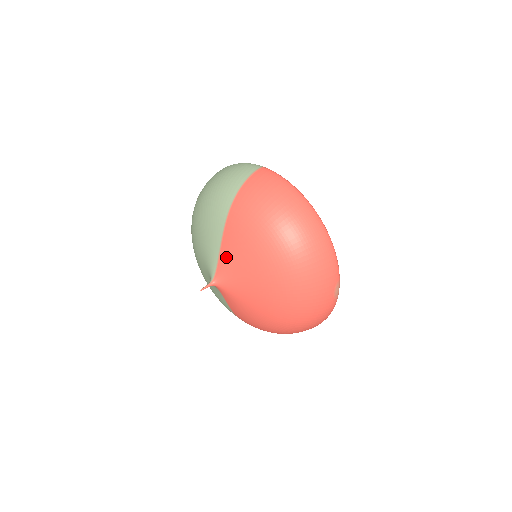
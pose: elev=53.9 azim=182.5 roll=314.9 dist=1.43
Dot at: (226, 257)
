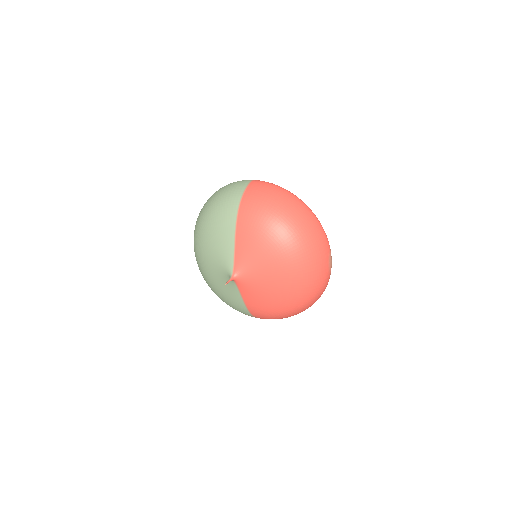
Dot at: (241, 252)
